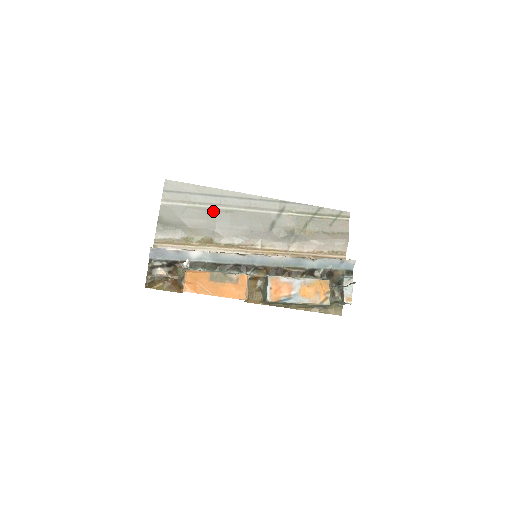
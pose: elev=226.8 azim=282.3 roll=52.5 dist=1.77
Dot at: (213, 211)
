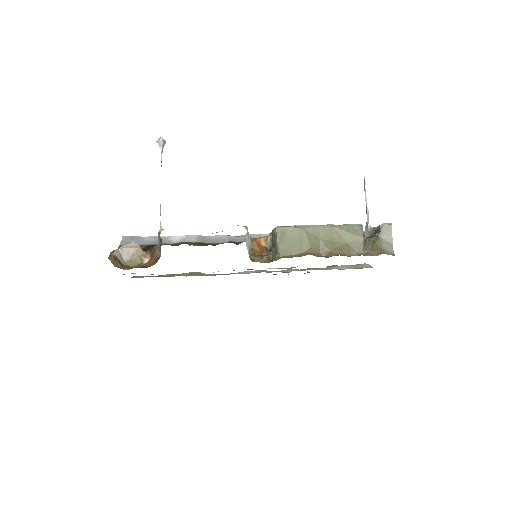
Dot at: occluded
